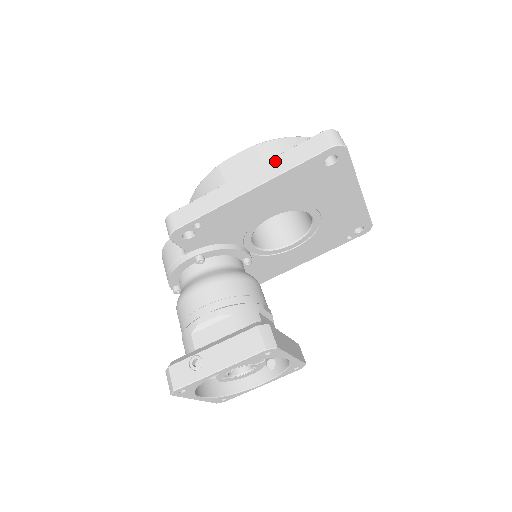
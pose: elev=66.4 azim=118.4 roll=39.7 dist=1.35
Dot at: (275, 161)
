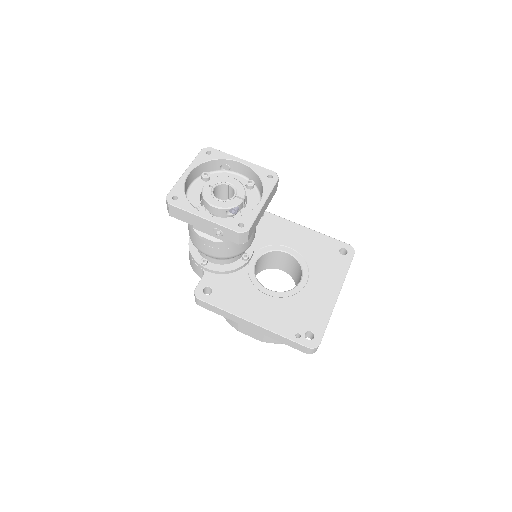
Dot at: occluded
